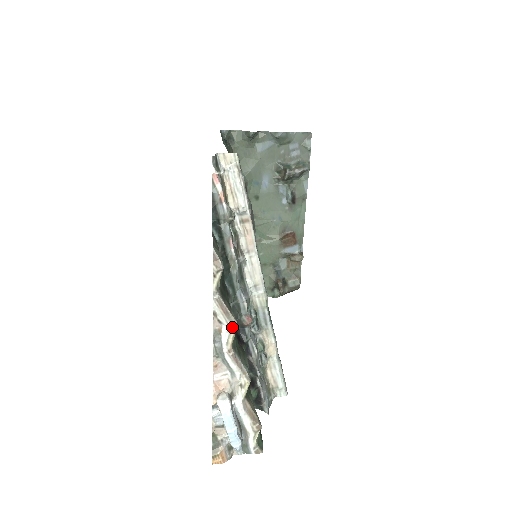
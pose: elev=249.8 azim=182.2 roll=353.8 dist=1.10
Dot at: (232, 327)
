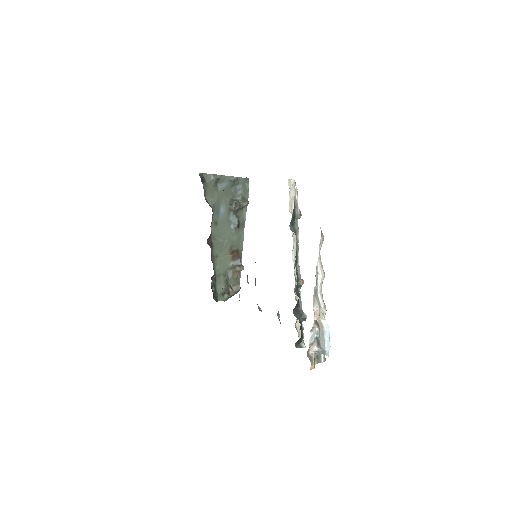
Dot at: (324, 275)
